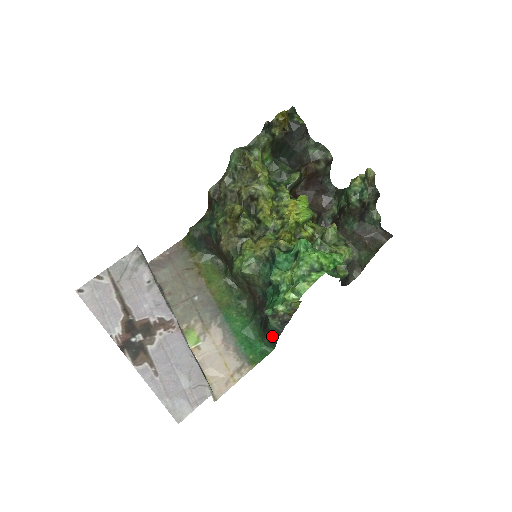
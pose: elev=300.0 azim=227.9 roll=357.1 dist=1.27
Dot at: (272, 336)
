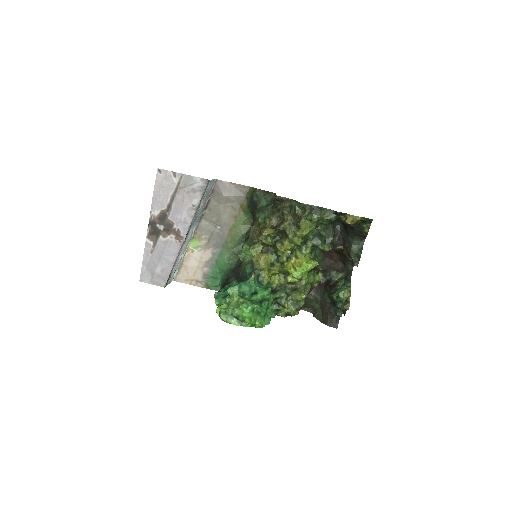
Dot at: occluded
